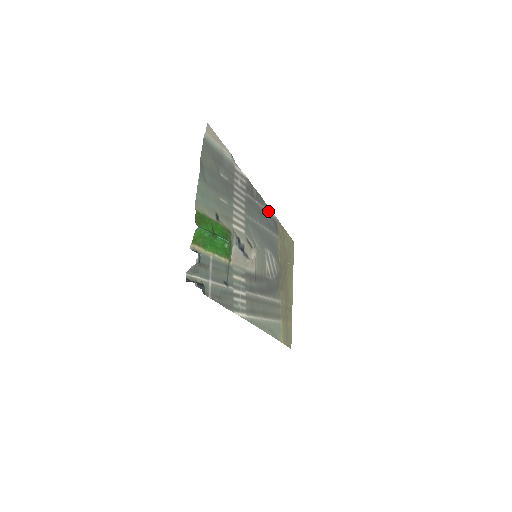
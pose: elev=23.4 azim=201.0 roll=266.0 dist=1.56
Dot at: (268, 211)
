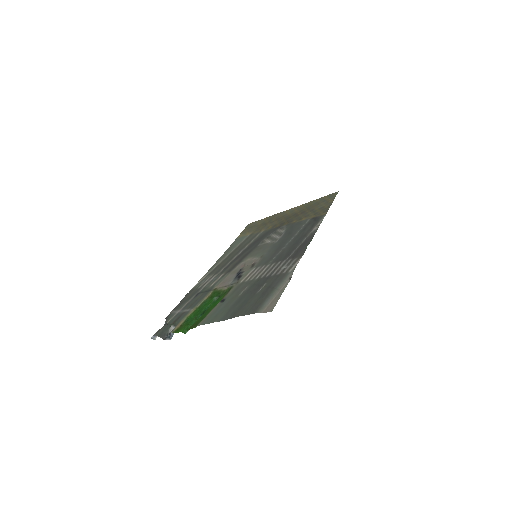
Dot at: (315, 228)
